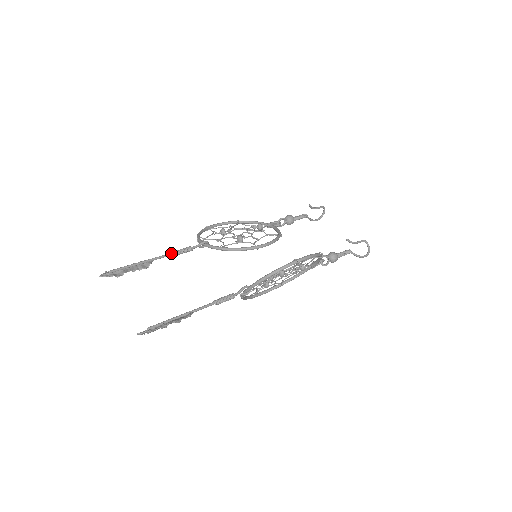
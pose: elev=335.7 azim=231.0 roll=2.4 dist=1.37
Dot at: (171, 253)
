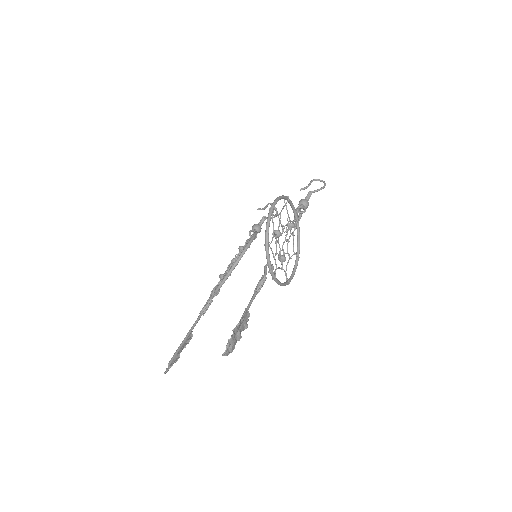
Dot at: (199, 315)
